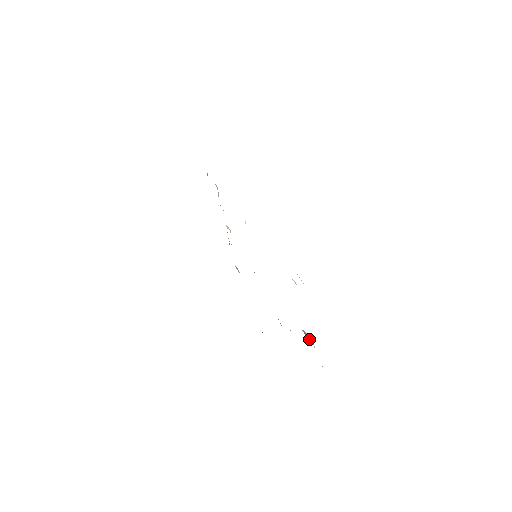
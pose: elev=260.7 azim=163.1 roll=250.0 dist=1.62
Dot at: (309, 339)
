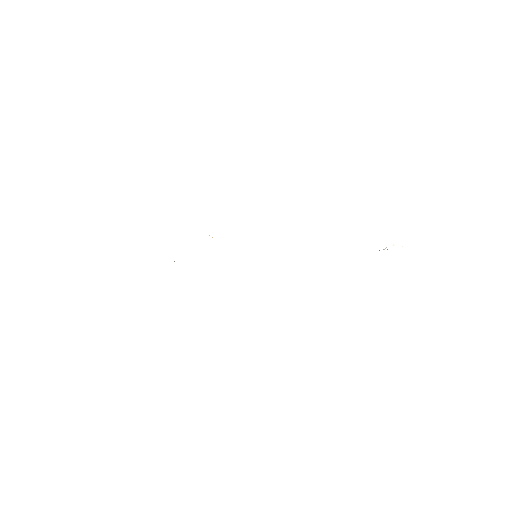
Dot at: occluded
